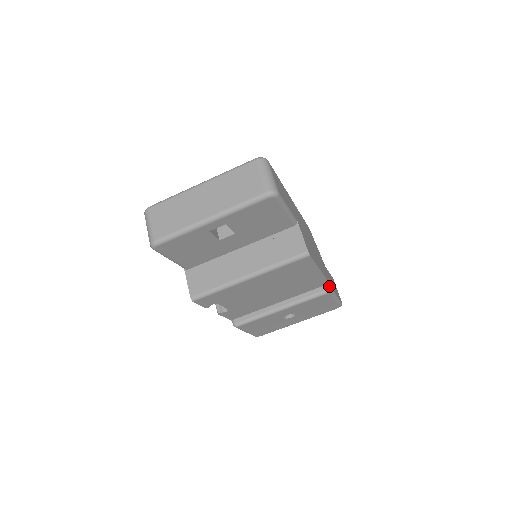
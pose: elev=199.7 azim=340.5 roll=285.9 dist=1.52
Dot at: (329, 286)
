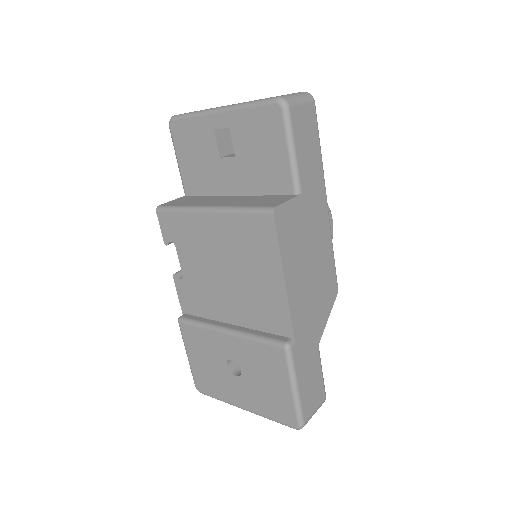
Dot at: (291, 341)
